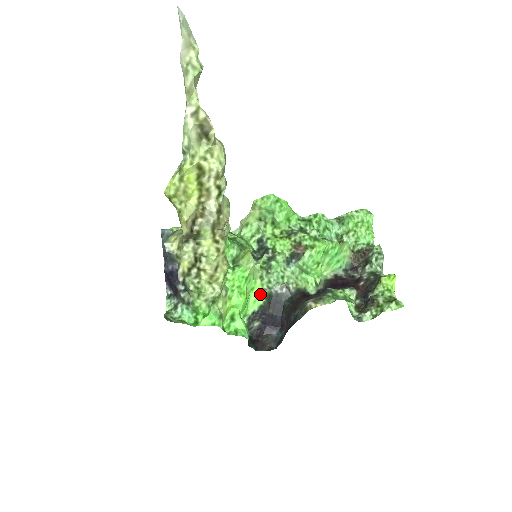
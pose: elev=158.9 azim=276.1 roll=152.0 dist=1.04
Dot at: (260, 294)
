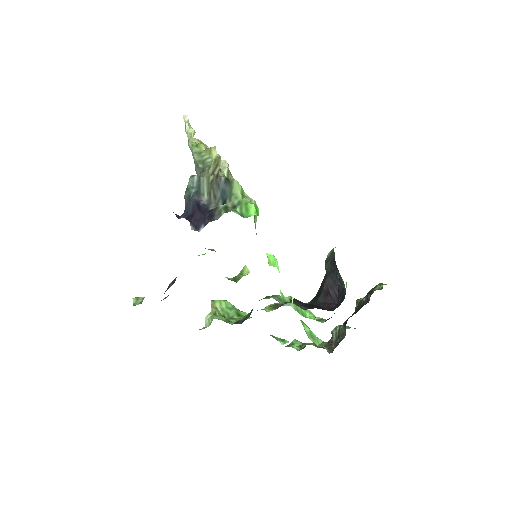
Dot at: occluded
